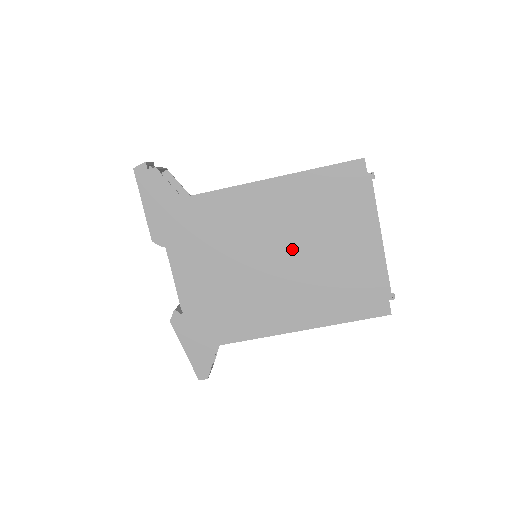
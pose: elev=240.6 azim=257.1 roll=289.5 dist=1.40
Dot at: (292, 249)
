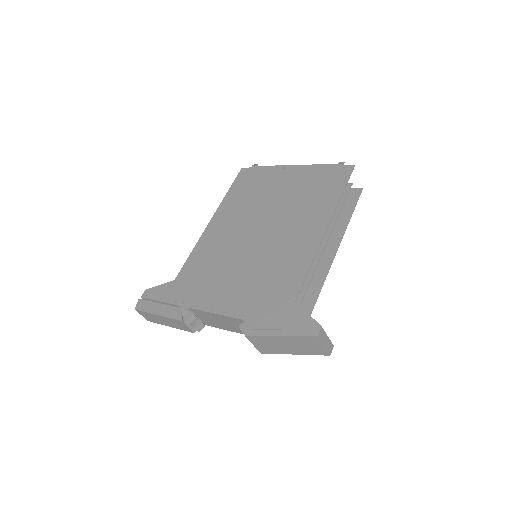
Dot at: (261, 219)
